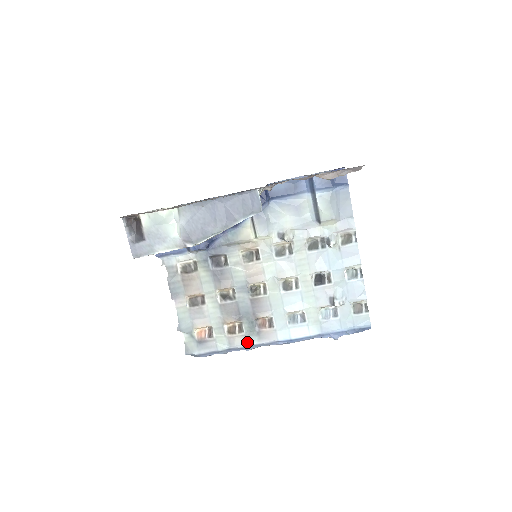
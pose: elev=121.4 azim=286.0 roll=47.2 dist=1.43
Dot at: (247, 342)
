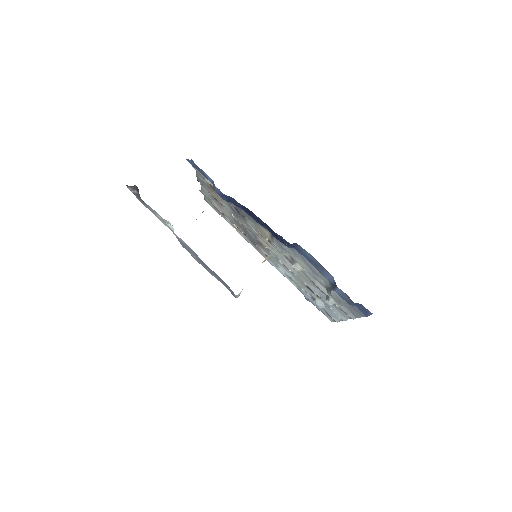
Dot at: (247, 240)
